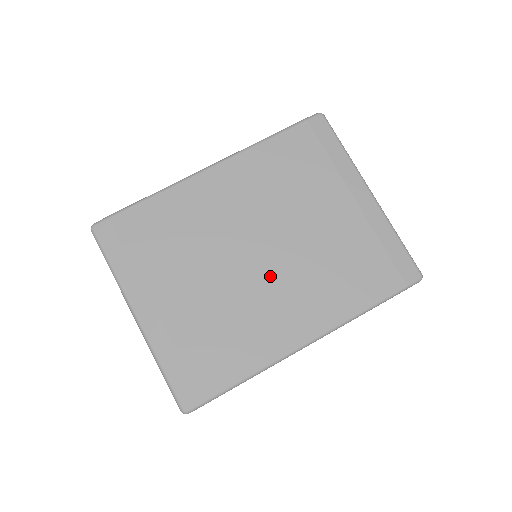
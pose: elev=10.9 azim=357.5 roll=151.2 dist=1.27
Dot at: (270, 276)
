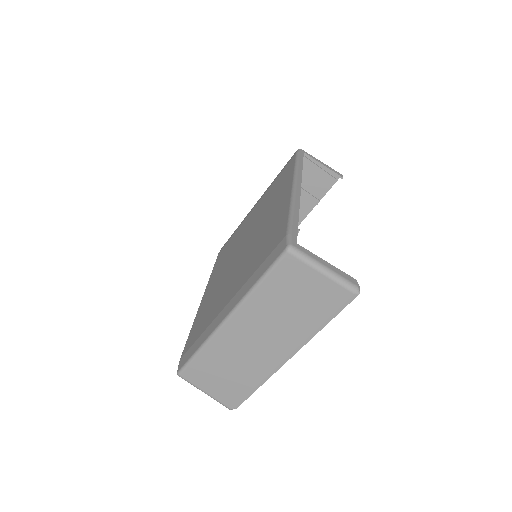
Dot at: (255, 232)
